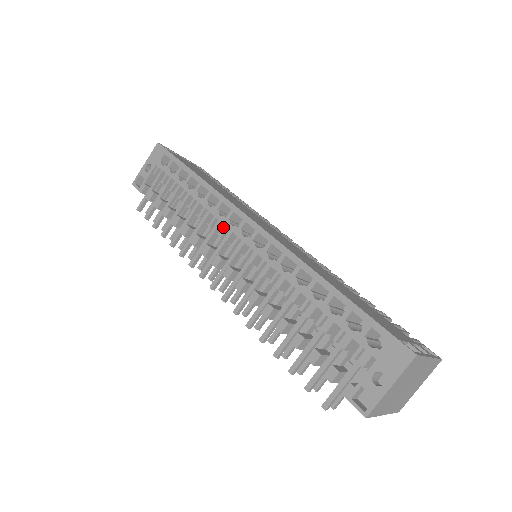
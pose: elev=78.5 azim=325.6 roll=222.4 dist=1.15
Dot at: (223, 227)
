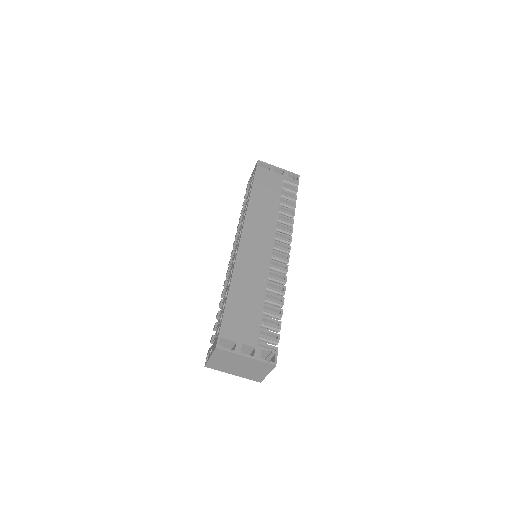
Dot at: occluded
